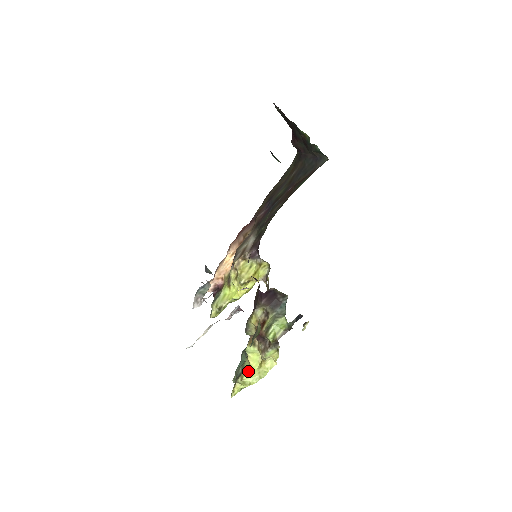
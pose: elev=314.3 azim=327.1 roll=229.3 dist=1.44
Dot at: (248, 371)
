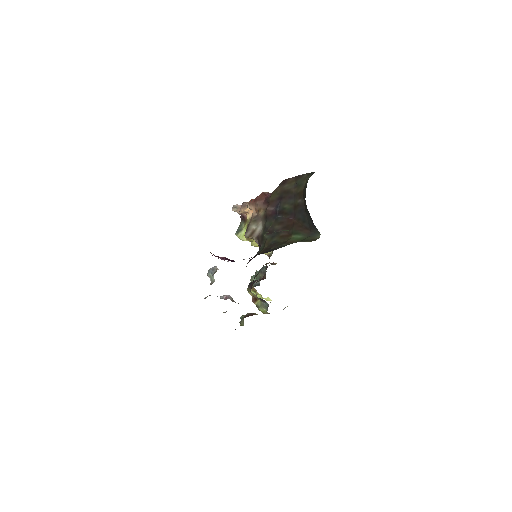
Dot at: occluded
